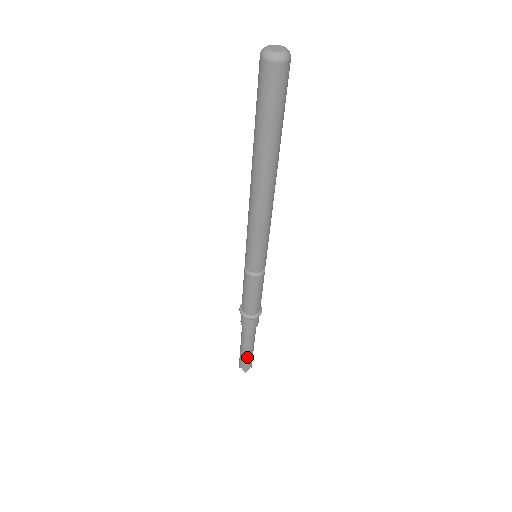
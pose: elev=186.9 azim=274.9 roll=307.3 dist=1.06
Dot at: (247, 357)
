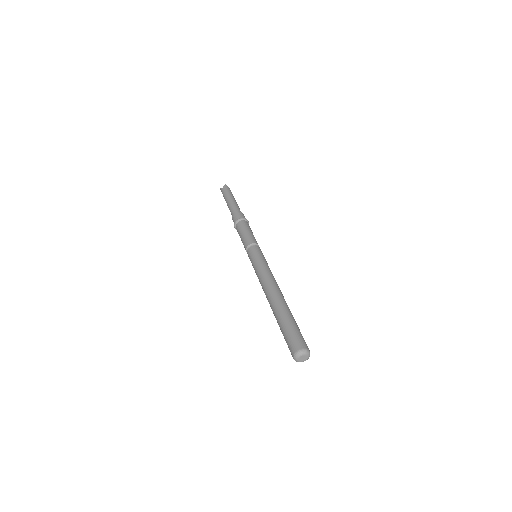
Dot at: occluded
